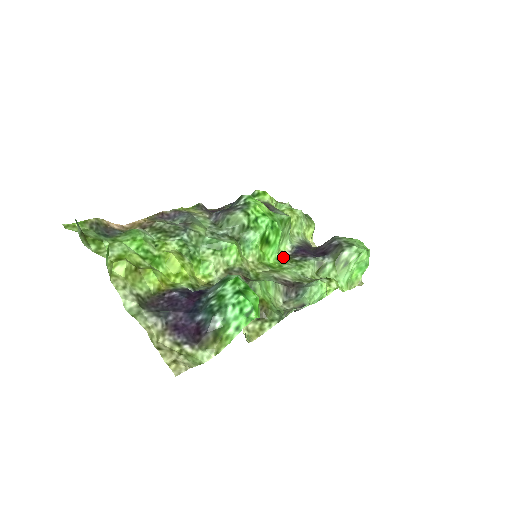
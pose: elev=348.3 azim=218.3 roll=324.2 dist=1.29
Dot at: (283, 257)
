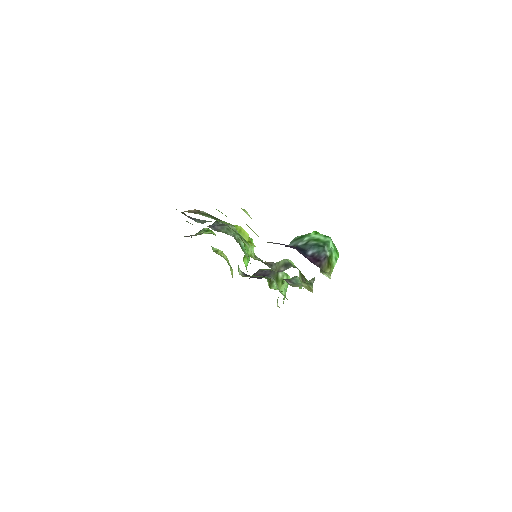
Dot at: occluded
